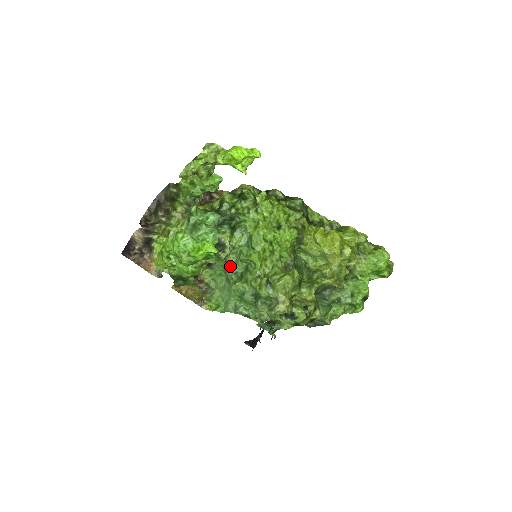
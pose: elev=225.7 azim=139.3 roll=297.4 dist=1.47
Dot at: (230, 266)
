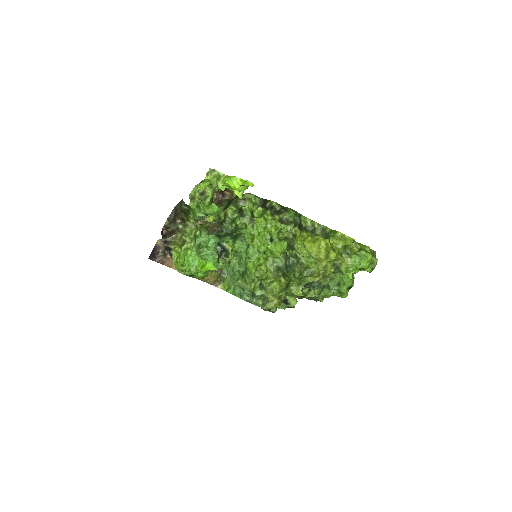
Dot at: (234, 266)
